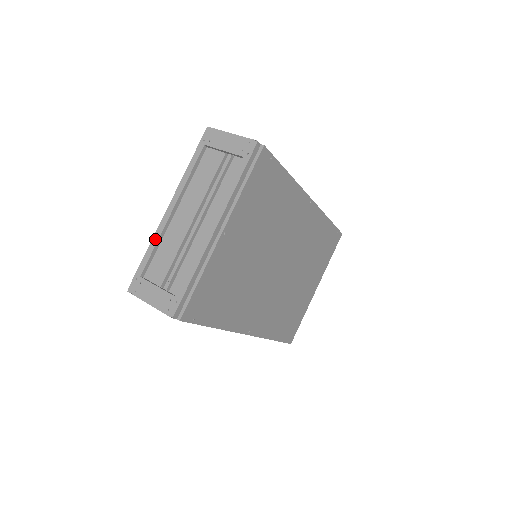
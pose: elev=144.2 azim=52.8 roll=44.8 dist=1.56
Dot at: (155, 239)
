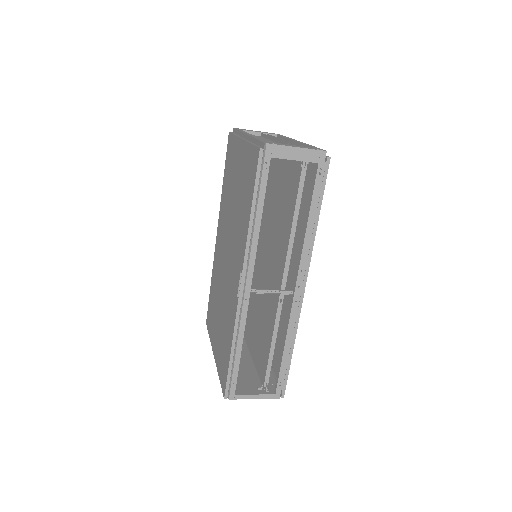
Dot at: (256, 137)
